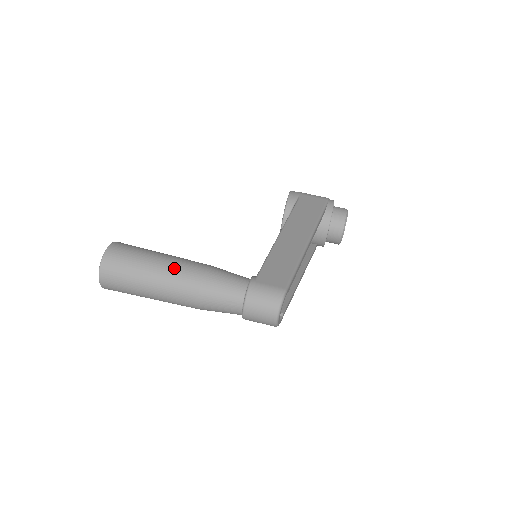
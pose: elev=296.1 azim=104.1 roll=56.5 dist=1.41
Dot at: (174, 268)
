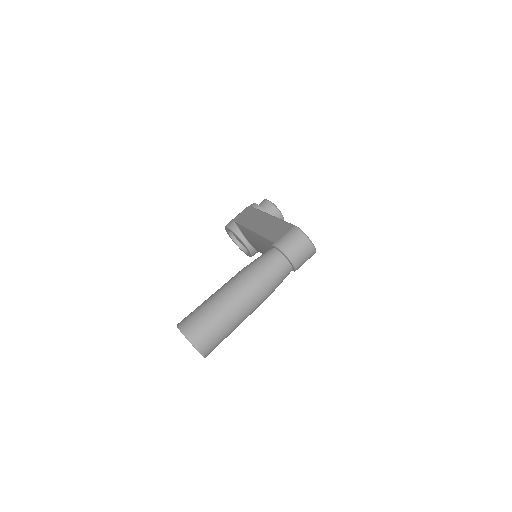
Dot at: (228, 288)
